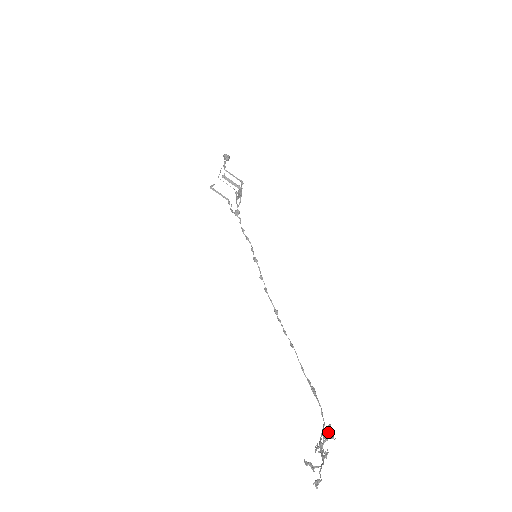
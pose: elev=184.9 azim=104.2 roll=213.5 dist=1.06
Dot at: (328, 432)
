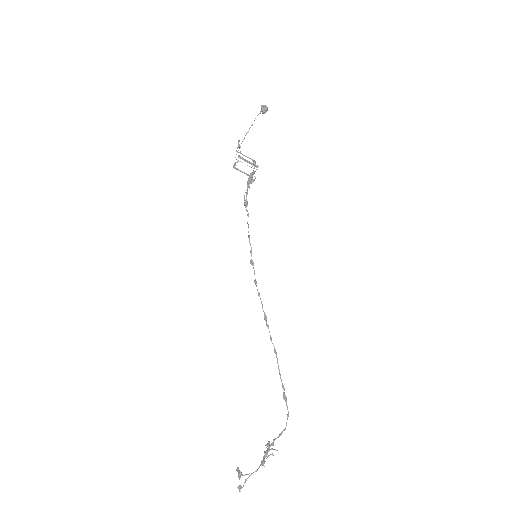
Dot at: (269, 446)
